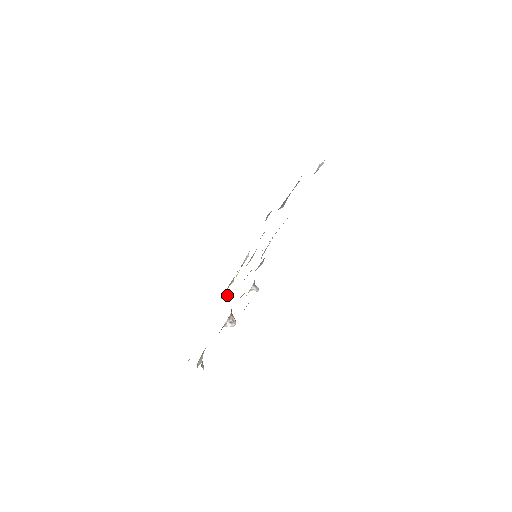
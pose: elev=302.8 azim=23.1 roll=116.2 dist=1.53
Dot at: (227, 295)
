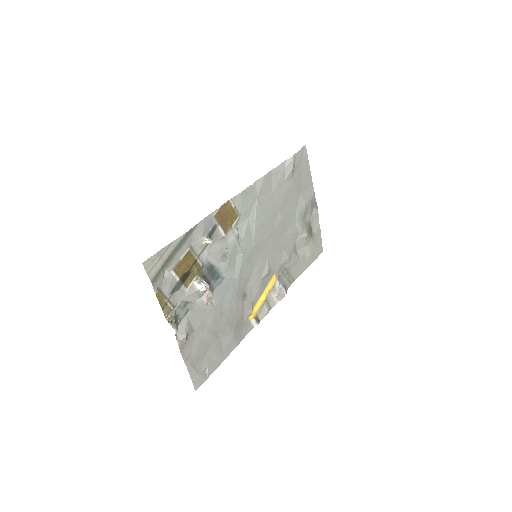
Dot at: (250, 311)
